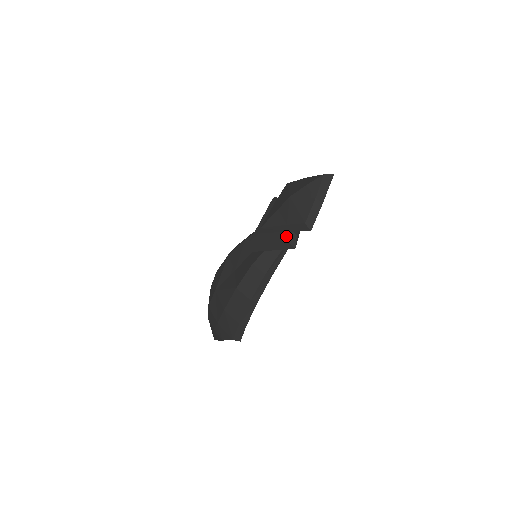
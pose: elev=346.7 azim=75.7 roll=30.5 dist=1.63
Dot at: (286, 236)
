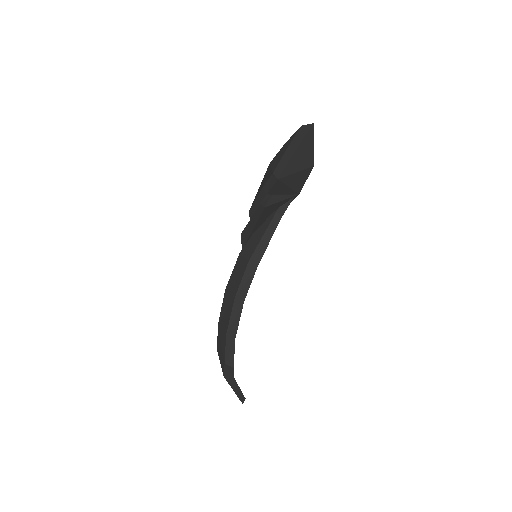
Dot at: occluded
